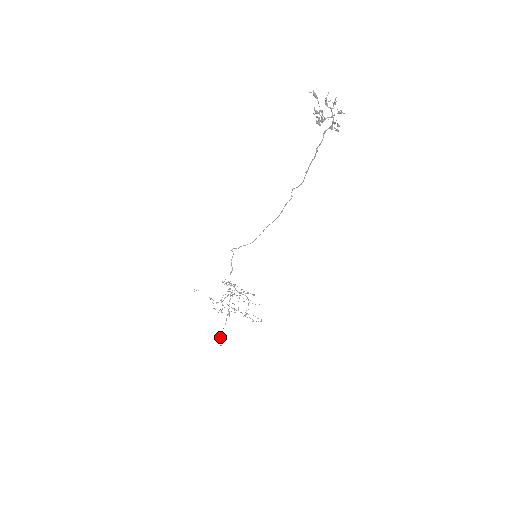
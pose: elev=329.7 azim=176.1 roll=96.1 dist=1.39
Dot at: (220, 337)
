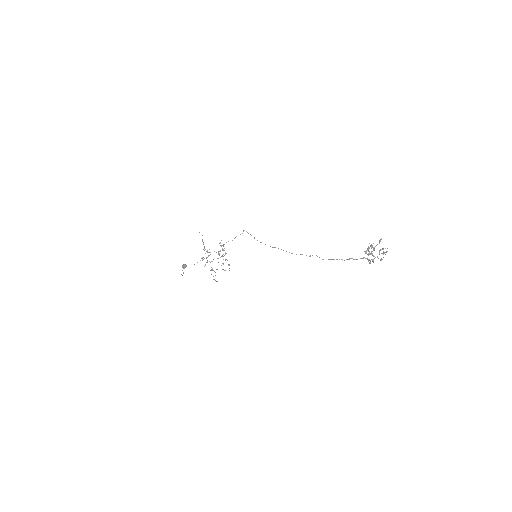
Dot at: (185, 267)
